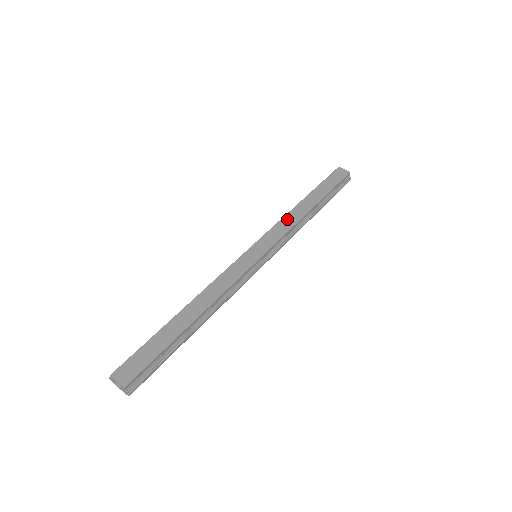
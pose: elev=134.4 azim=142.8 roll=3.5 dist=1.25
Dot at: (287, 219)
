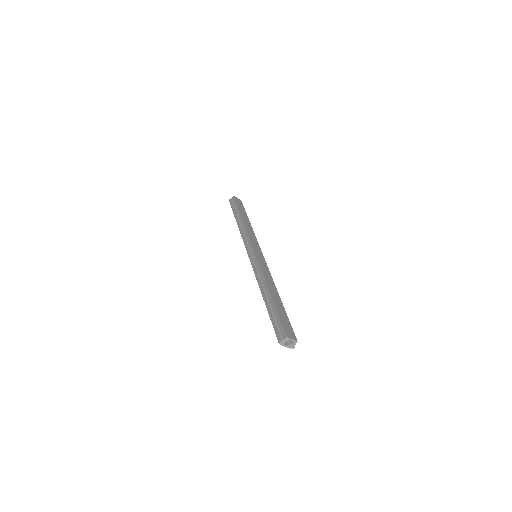
Dot at: (249, 231)
